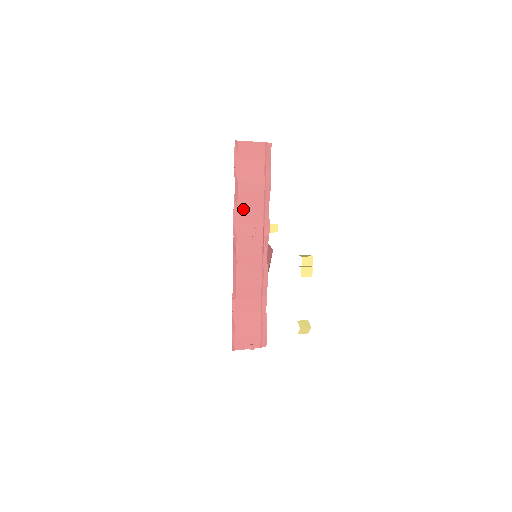
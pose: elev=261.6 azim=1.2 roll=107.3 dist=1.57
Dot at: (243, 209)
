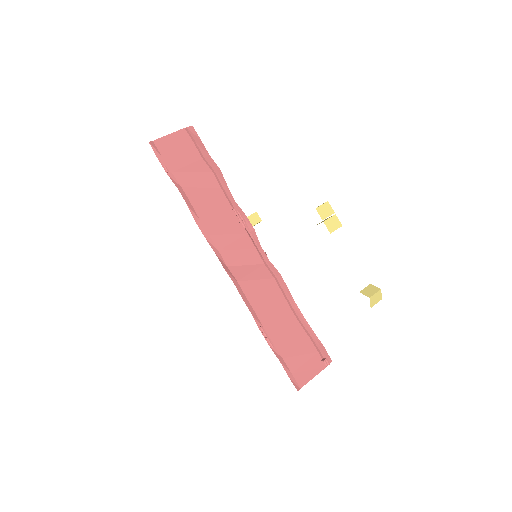
Dot at: (206, 215)
